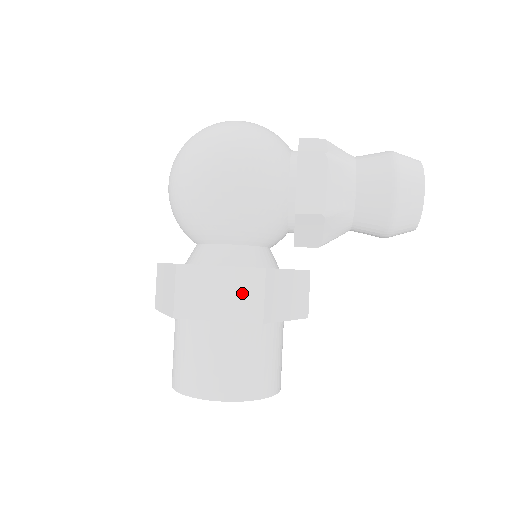
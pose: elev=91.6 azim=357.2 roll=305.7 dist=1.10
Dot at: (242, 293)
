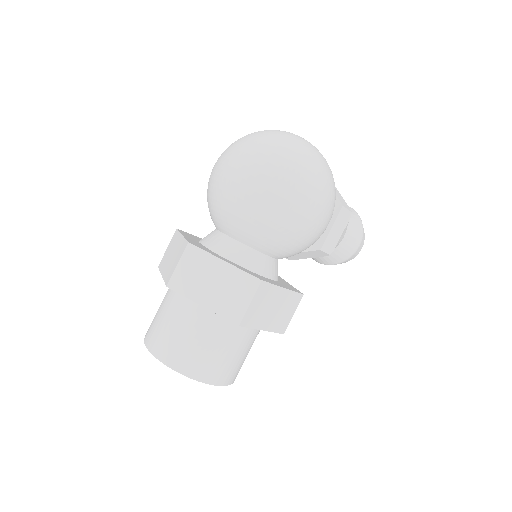
Dot at: (285, 311)
